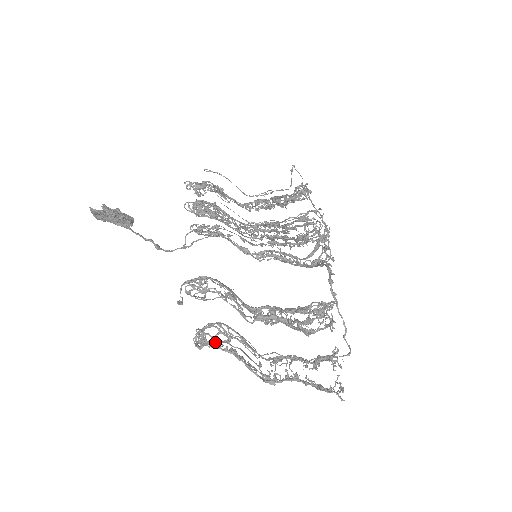
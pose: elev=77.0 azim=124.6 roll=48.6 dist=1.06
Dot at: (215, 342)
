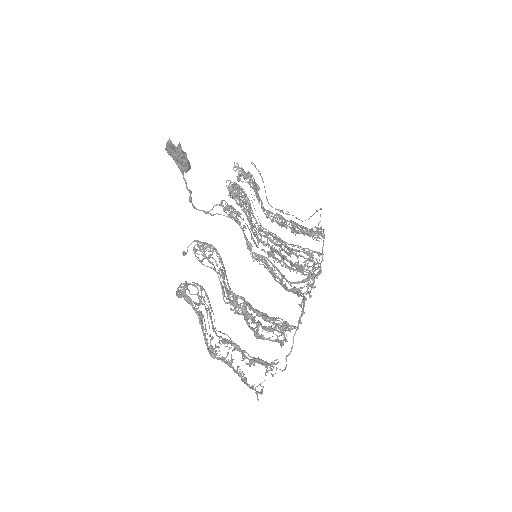
Dot at: occluded
